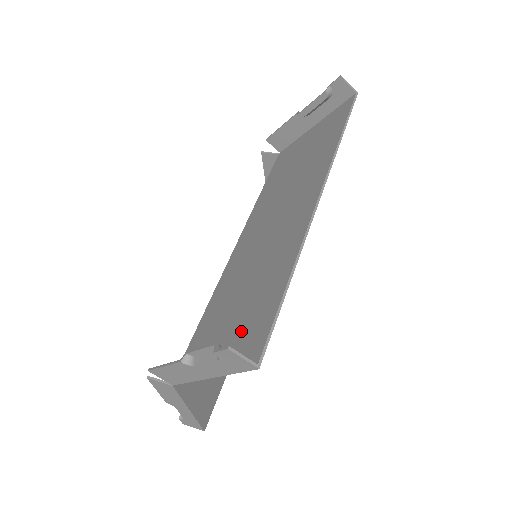
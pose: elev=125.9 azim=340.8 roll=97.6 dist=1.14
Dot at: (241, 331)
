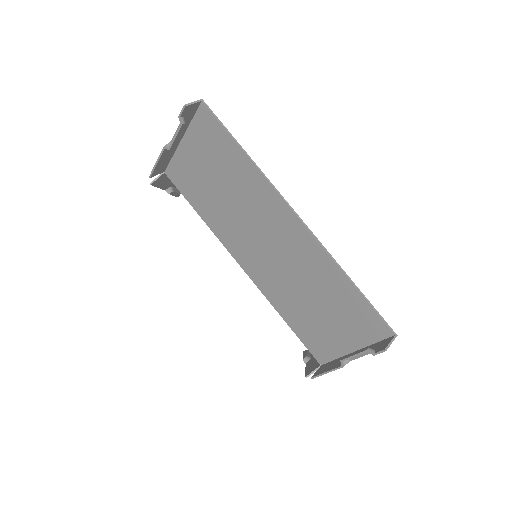
Dot at: (349, 322)
